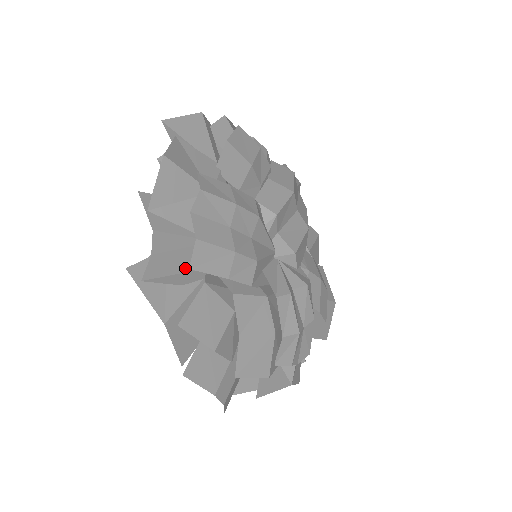
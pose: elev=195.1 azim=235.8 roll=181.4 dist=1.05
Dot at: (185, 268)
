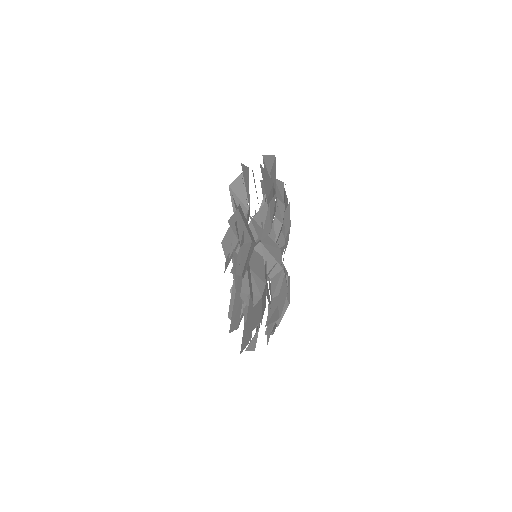
Dot at: (271, 217)
